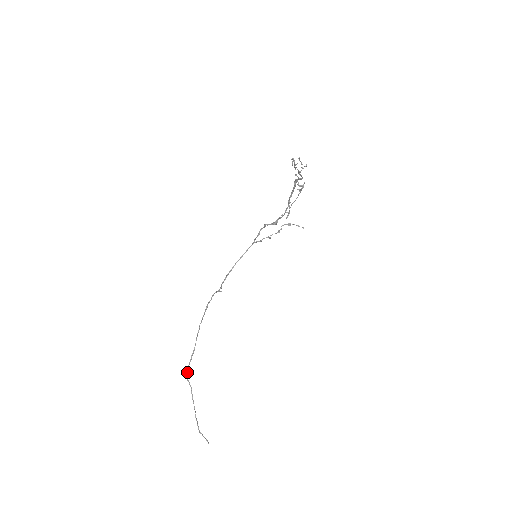
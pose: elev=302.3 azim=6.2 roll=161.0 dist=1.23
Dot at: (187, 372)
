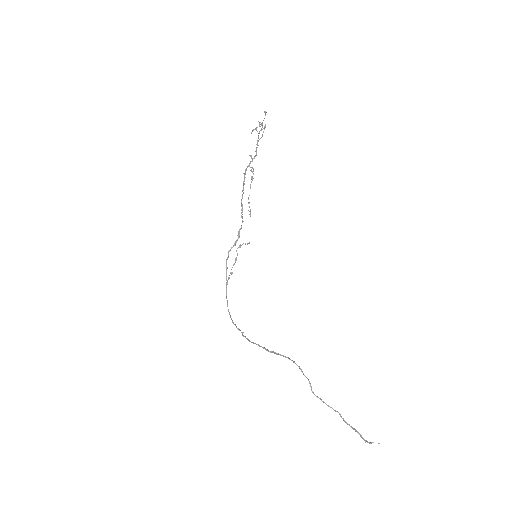
Dot at: (309, 381)
